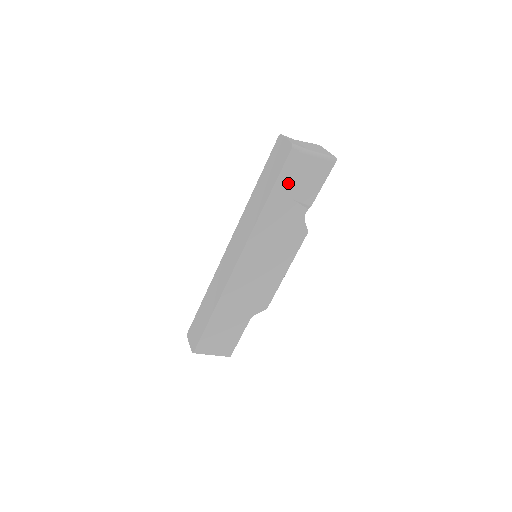
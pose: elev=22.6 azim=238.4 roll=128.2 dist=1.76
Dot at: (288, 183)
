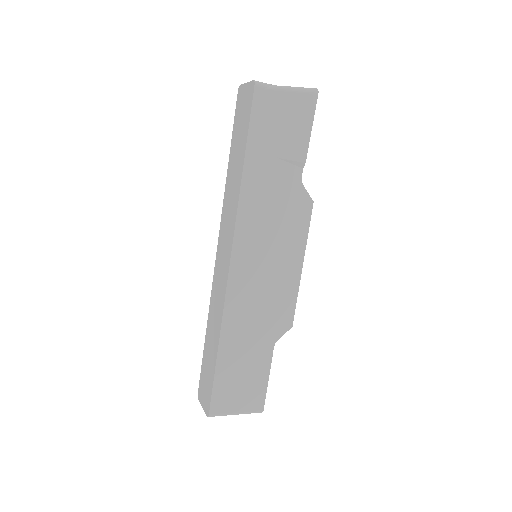
Dot at: (265, 136)
